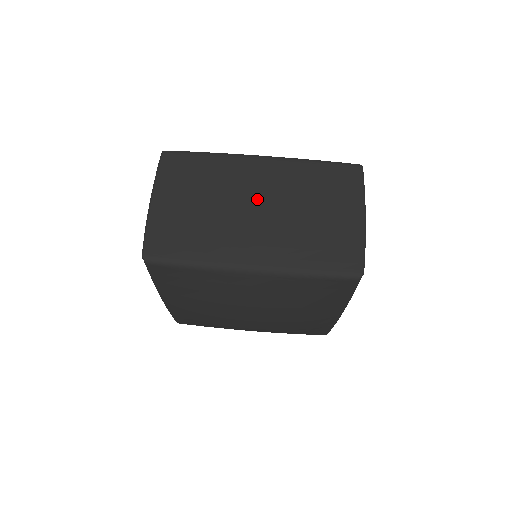
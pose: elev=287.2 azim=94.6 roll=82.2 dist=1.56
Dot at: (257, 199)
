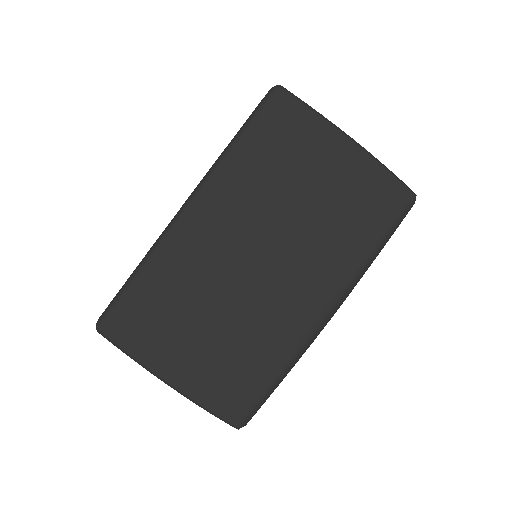
Dot at: (246, 255)
